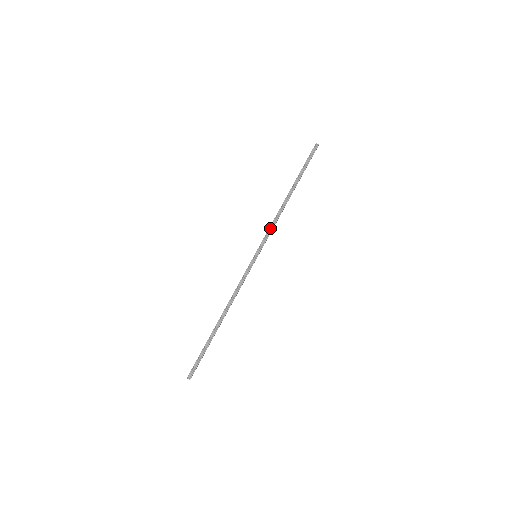
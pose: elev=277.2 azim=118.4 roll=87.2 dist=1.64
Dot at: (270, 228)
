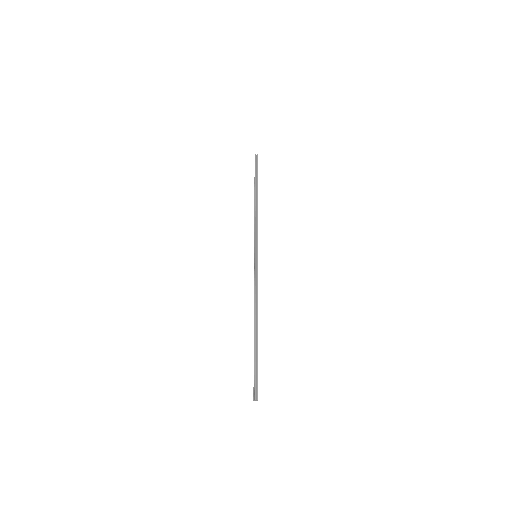
Dot at: (255, 228)
